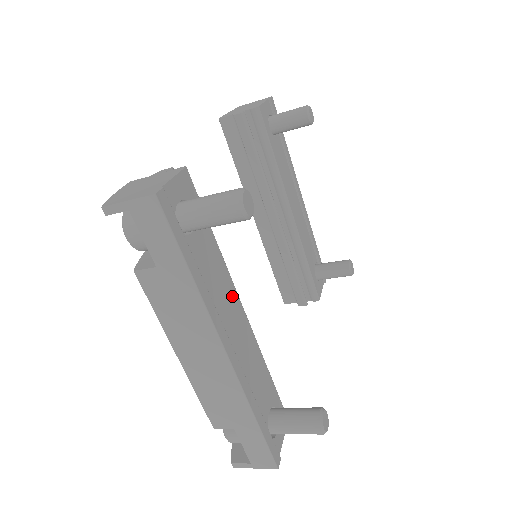
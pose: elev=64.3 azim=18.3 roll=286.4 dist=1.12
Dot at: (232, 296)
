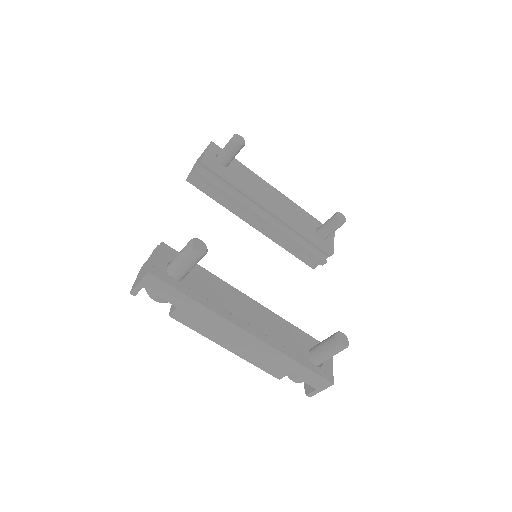
Dot at: (237, 296)
